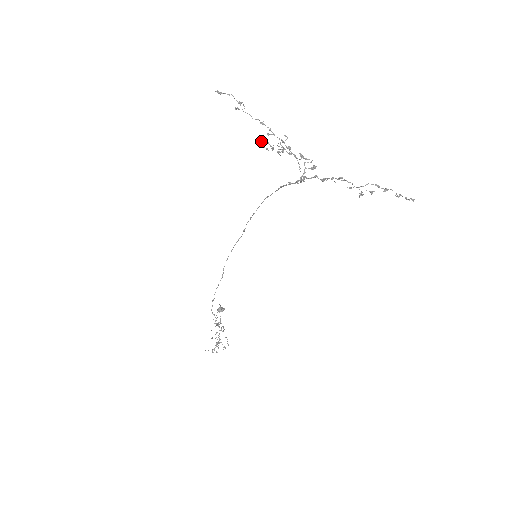
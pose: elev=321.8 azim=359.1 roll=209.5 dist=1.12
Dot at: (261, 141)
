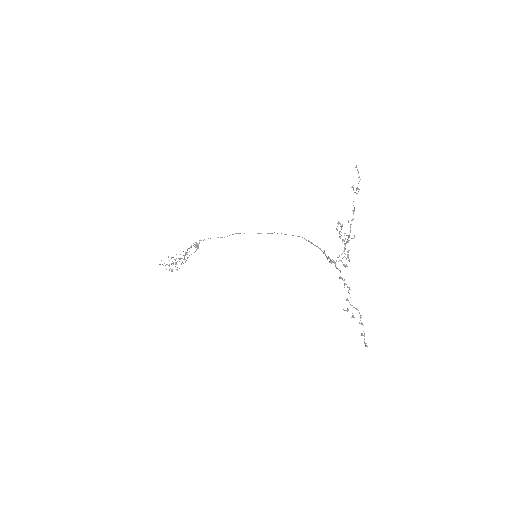
Dot at: occluded
